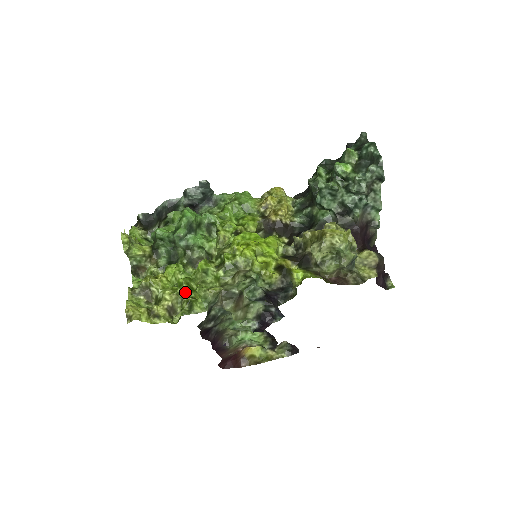
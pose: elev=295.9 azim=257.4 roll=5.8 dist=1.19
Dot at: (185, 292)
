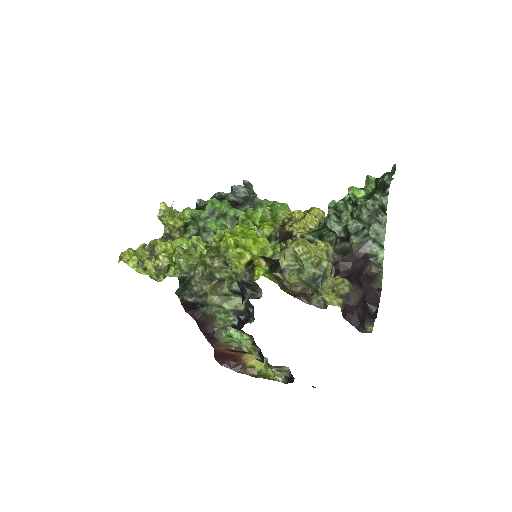
Dot at: (174, 258)
